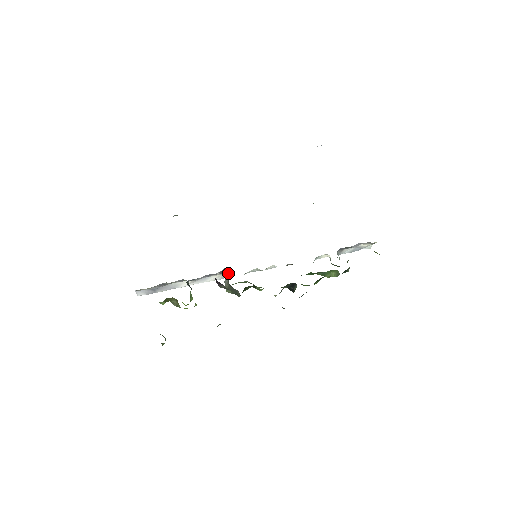
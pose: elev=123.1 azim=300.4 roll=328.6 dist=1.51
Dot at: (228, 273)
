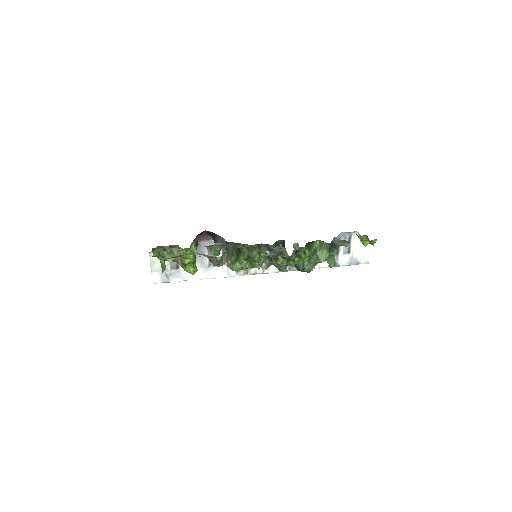
Dot at: occluded
